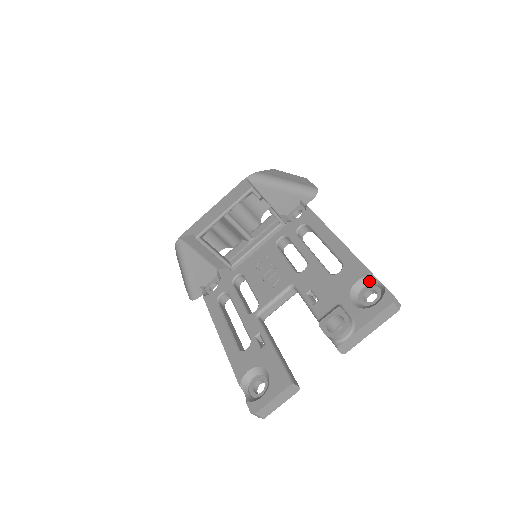
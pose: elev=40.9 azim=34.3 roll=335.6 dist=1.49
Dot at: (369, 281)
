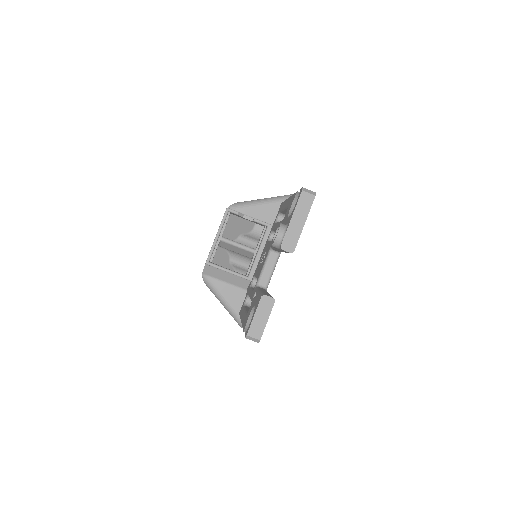
Dot at: occluded
